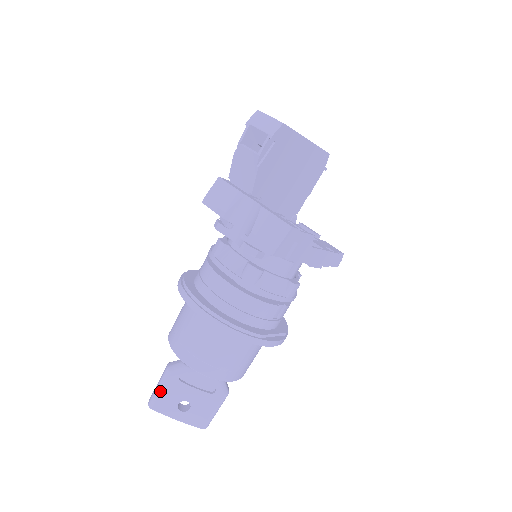
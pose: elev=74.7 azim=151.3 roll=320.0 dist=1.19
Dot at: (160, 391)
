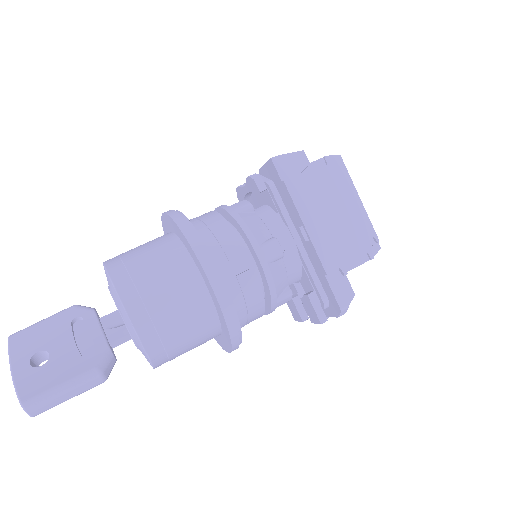
Dot at: (41, 322)
